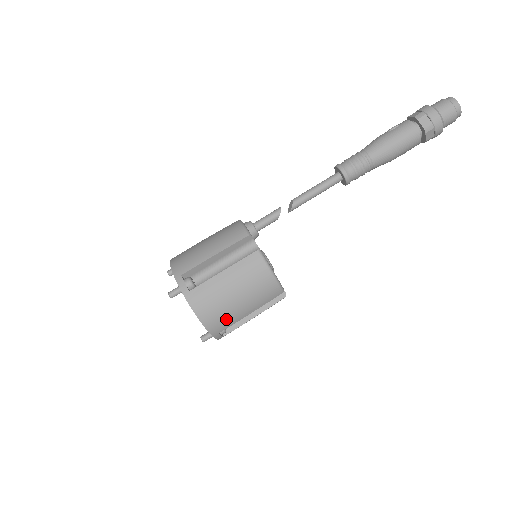
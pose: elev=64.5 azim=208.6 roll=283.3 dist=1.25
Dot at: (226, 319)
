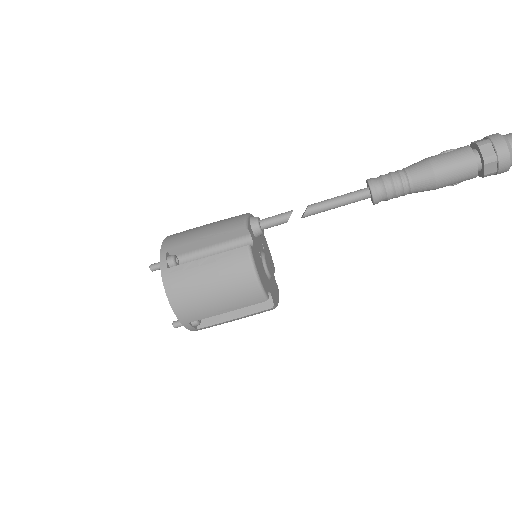
Dot at: (197, 309)
